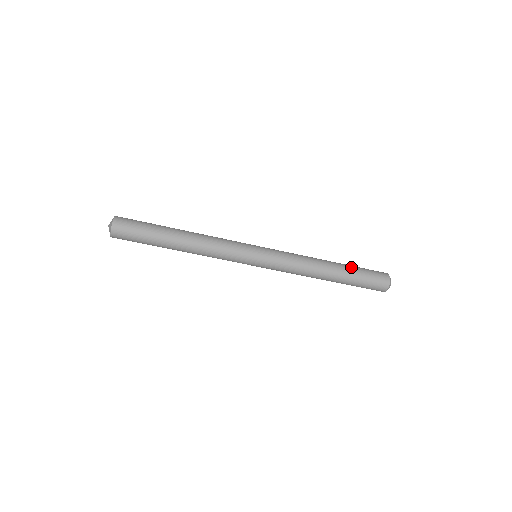
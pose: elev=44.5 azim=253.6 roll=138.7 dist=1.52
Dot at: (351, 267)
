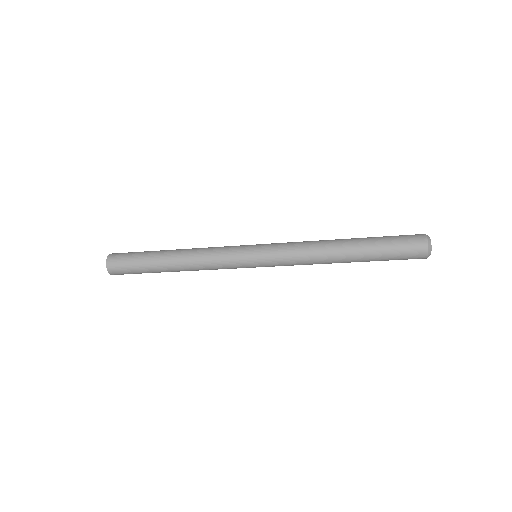
Dot at: (371, 243)
